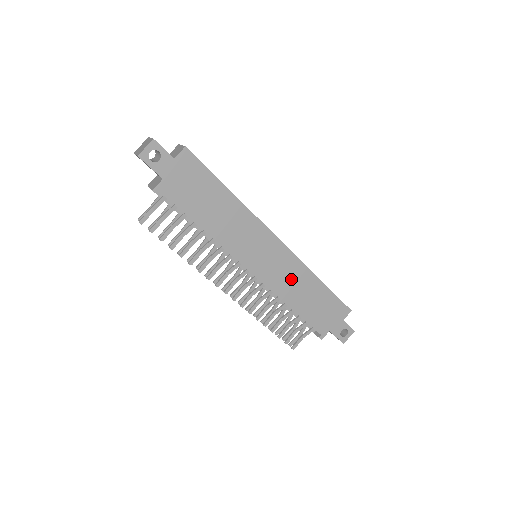
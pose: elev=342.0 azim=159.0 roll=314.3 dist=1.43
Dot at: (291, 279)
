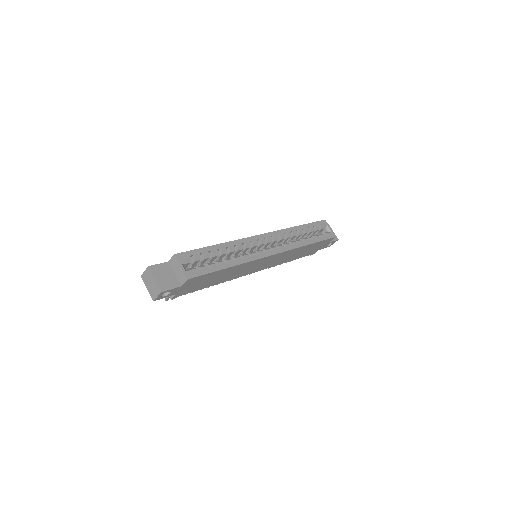
Dot at: (286, 257)
